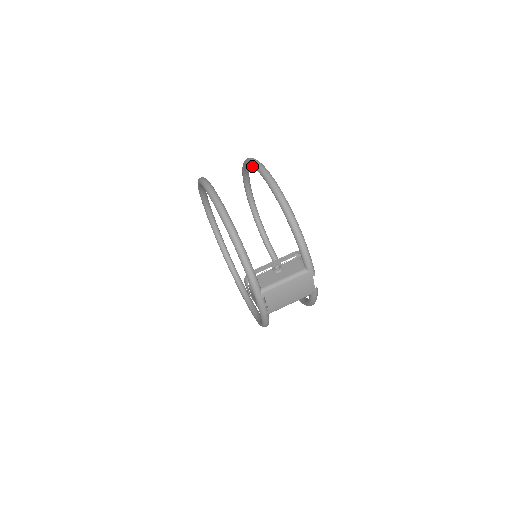
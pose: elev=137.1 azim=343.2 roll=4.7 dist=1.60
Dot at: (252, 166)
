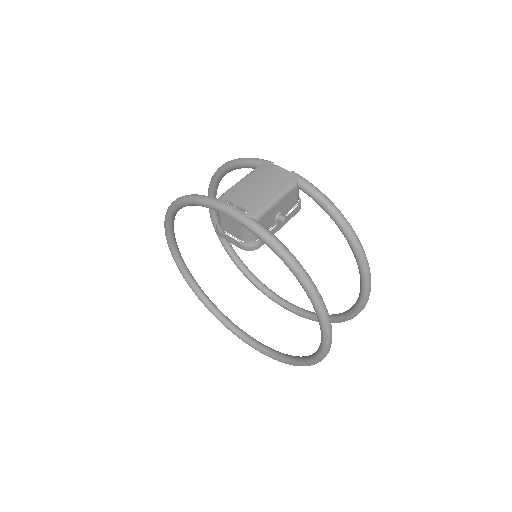
Dot at: (215, 226)
